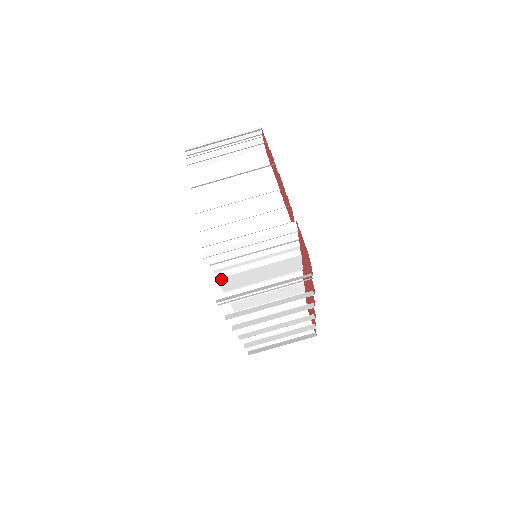
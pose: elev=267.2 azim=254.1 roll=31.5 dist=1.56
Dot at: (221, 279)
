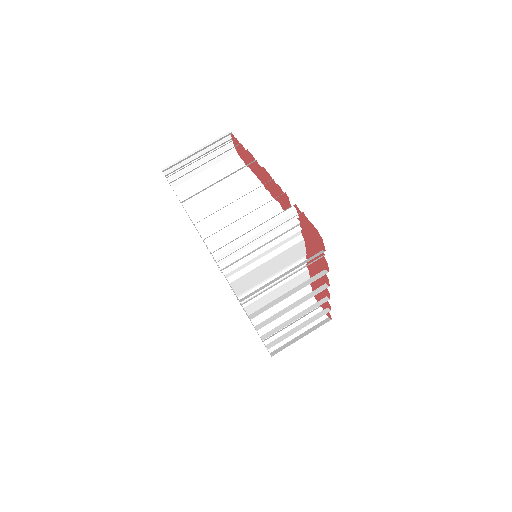
Dot at: (233, 283)
